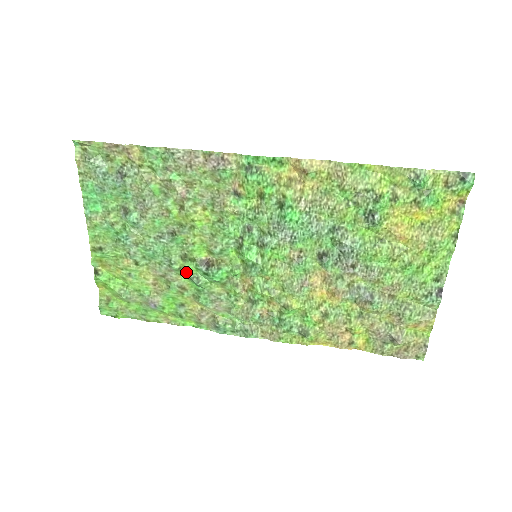
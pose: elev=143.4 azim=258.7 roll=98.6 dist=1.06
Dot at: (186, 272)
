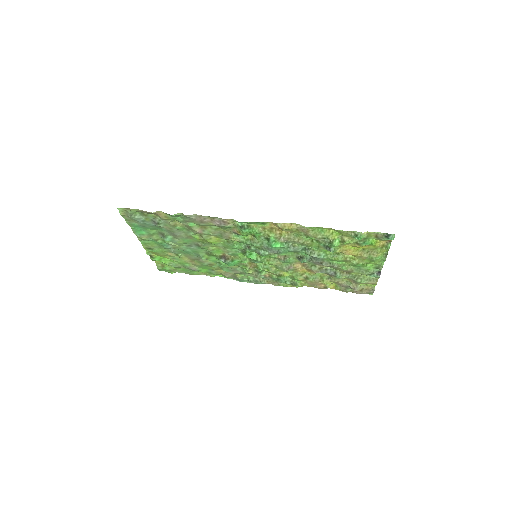
Dot at: (211, 260)
